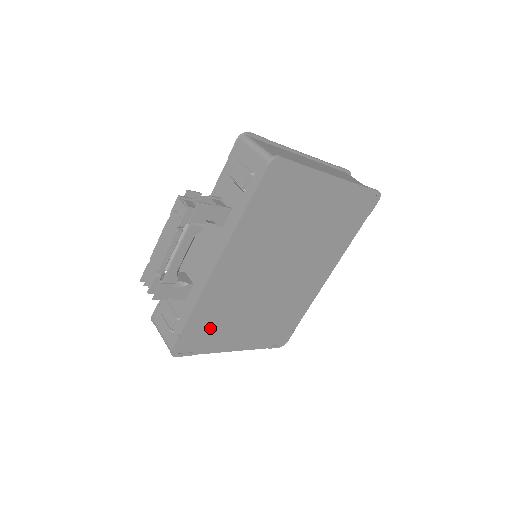
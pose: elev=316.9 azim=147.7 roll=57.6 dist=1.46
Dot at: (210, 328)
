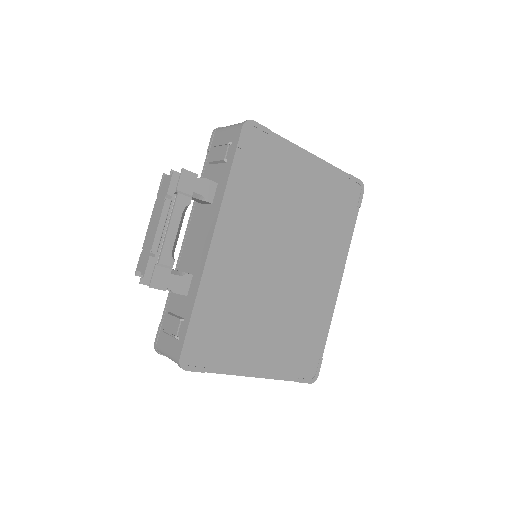
Dot at: (220, 332)
